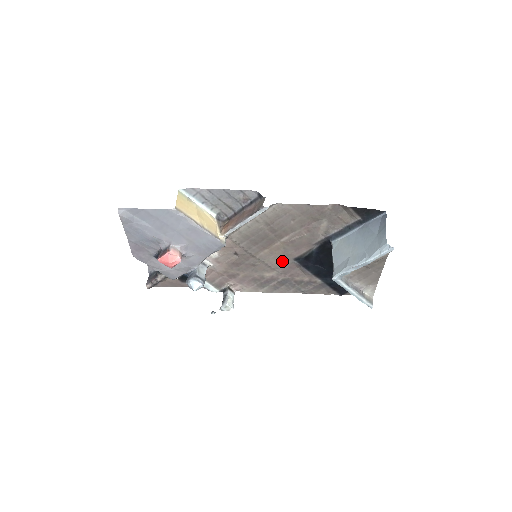
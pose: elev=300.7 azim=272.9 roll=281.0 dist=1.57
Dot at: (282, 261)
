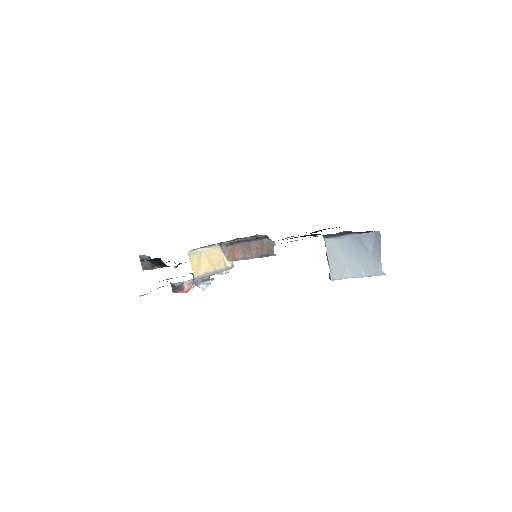
Dot at: occluded
